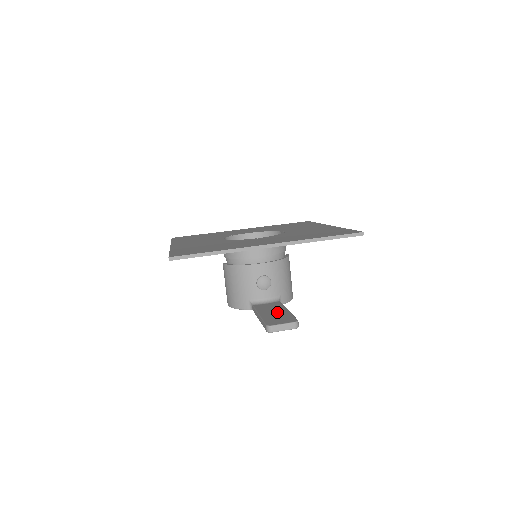
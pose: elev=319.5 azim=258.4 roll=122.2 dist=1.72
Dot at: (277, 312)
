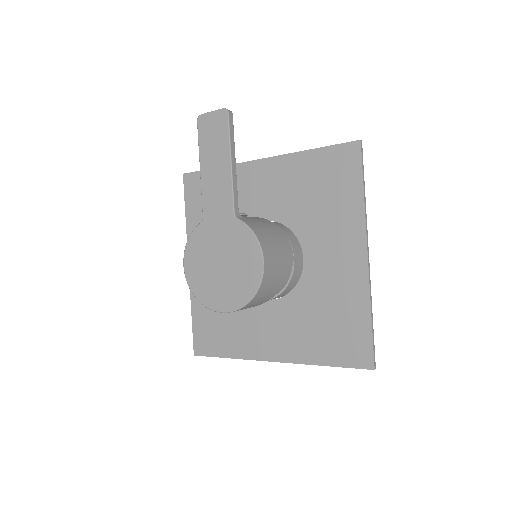
Dot at: occluded
